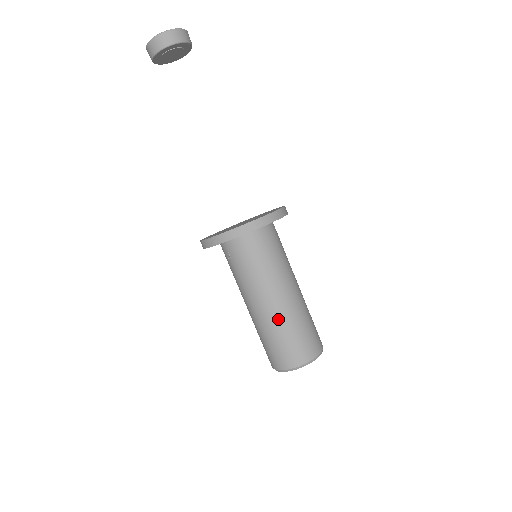
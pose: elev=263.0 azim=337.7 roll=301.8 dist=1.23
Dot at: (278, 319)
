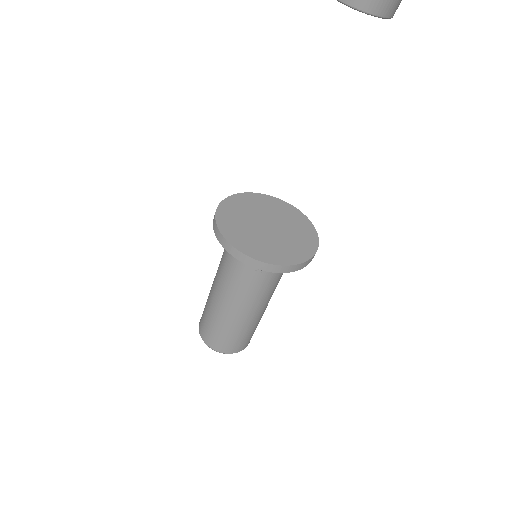
Dot at: (260, 318)
